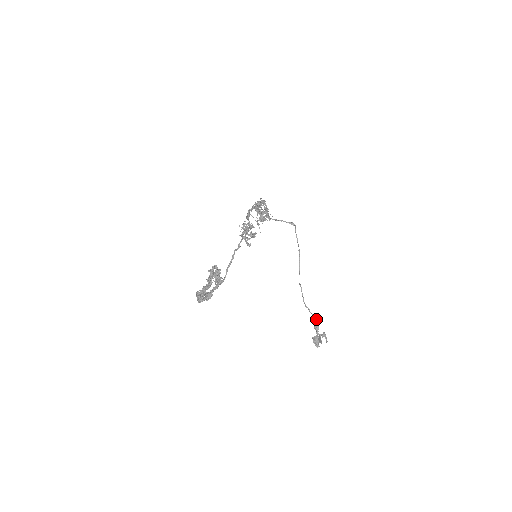
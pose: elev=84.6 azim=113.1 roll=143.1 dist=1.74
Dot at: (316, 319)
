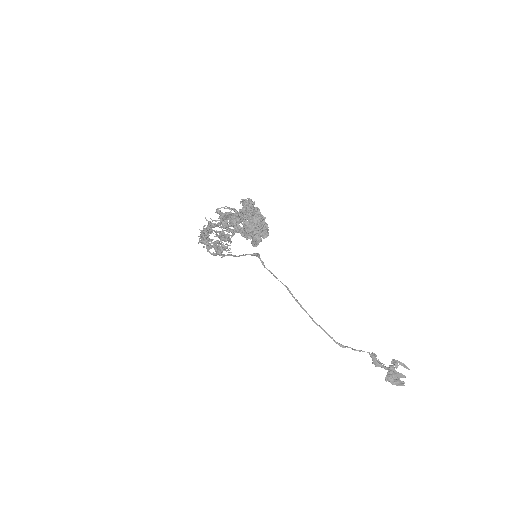
Dot at: occluded
